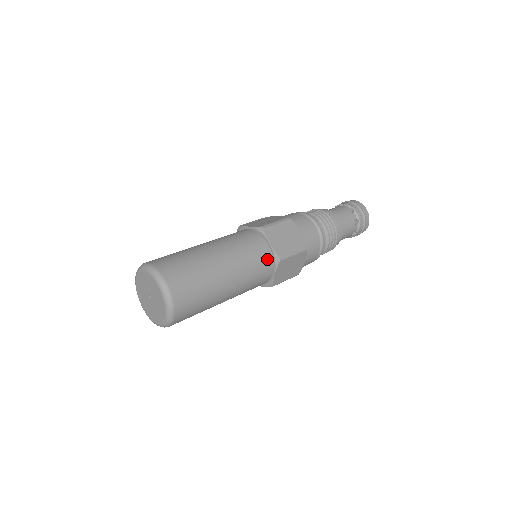
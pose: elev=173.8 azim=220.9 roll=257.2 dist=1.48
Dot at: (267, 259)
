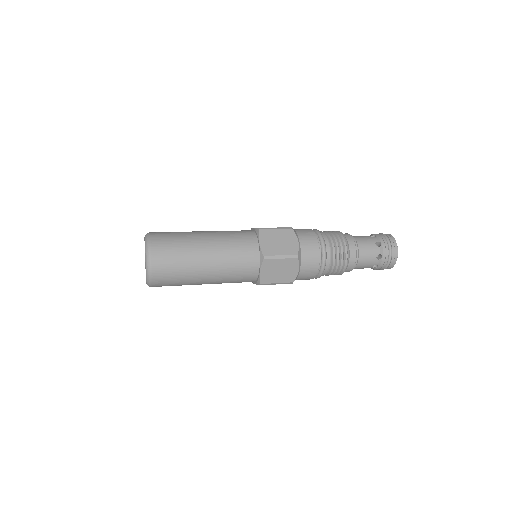
Dot at: (251, 279)
